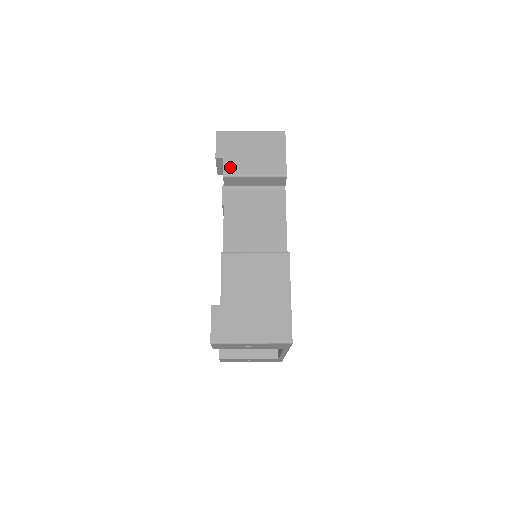
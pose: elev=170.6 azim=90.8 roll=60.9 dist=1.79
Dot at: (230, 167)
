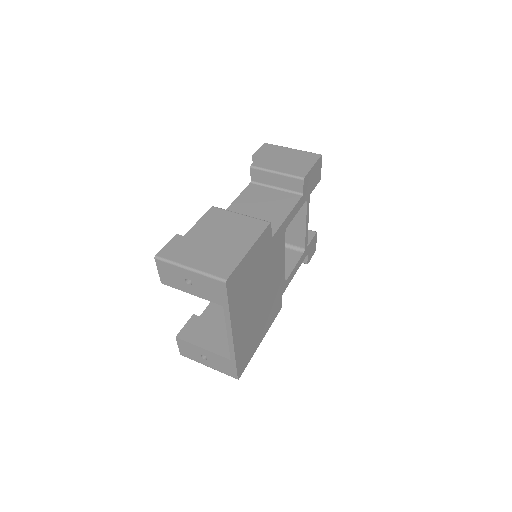
Dot at: (260, 163)
